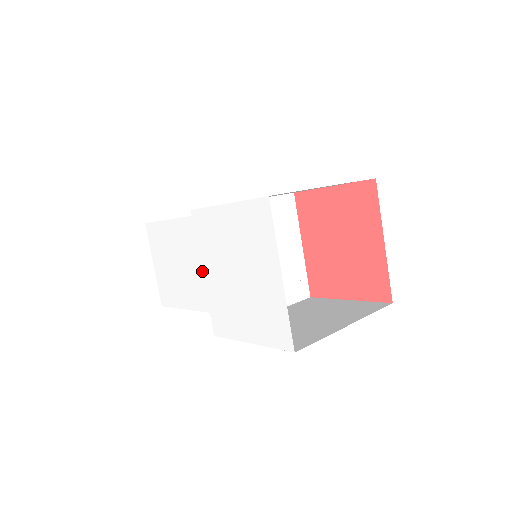
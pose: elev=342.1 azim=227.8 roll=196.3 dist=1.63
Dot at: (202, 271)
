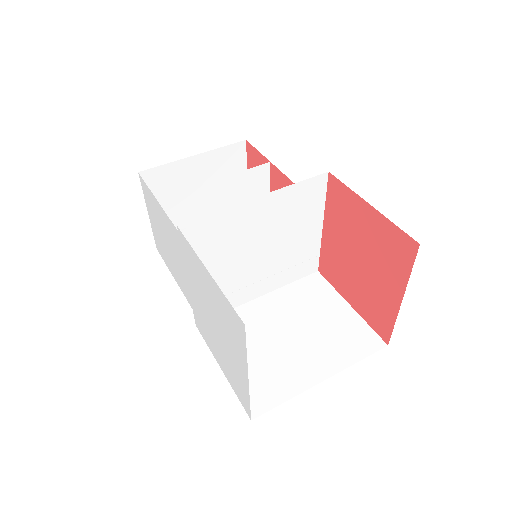
Dot at: (187, 279)
